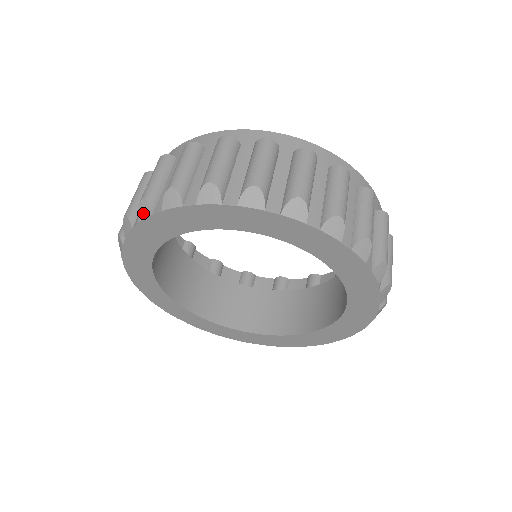
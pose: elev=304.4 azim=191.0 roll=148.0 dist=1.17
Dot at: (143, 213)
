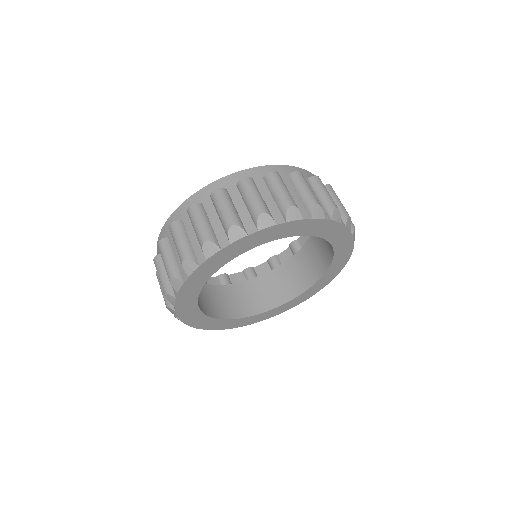
Dot at: (210, 251)
